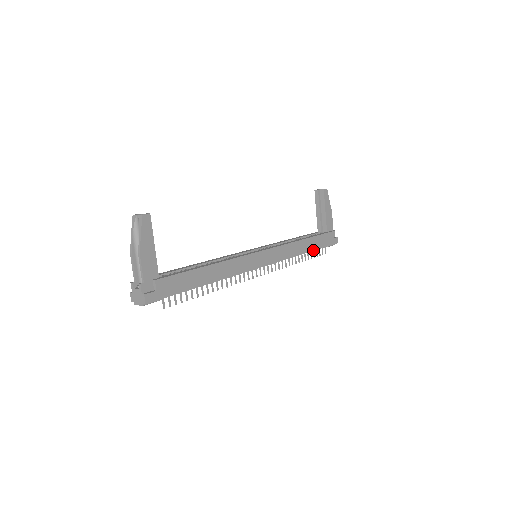
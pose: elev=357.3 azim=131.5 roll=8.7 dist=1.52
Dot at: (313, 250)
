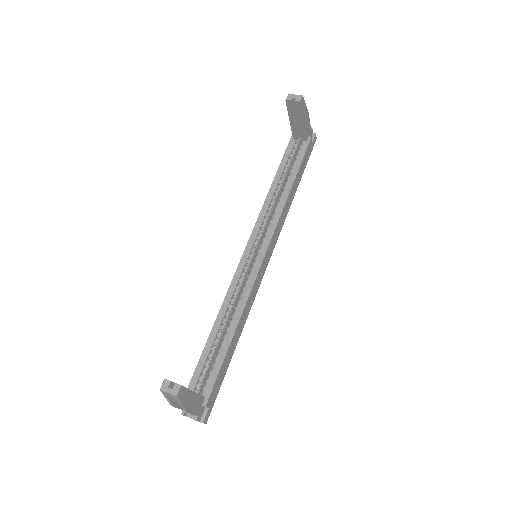
Dot at: (299, 182)
